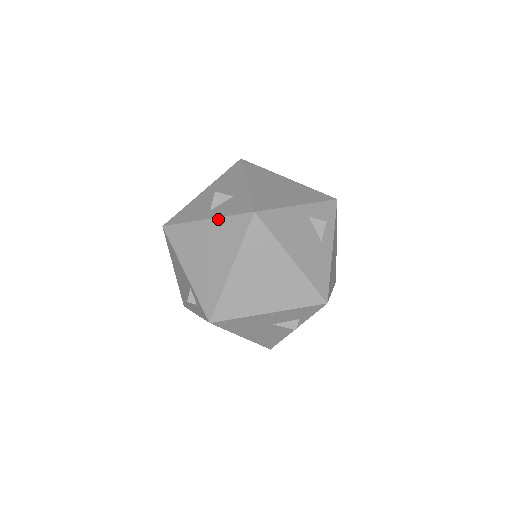
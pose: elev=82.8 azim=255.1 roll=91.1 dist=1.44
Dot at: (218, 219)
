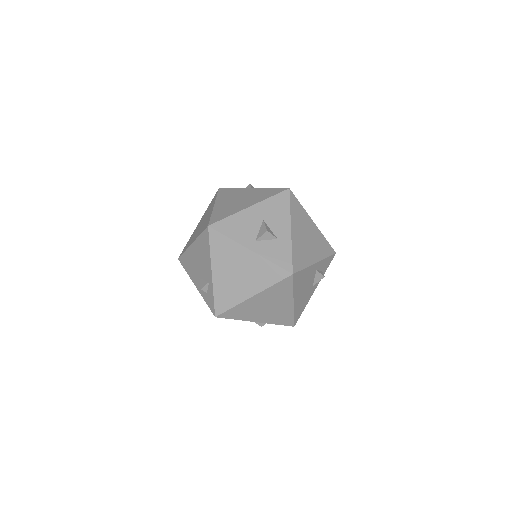
Dot at: (261, 258)
